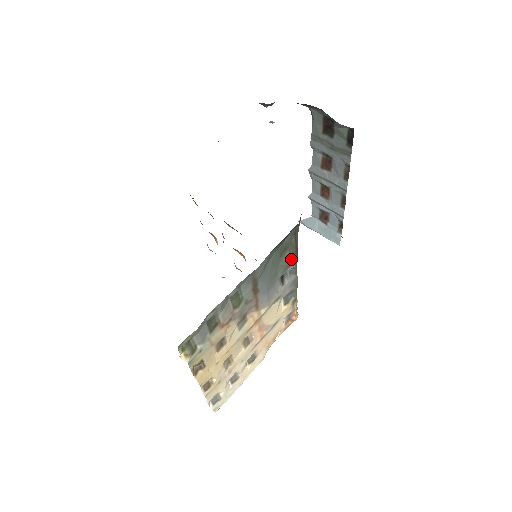
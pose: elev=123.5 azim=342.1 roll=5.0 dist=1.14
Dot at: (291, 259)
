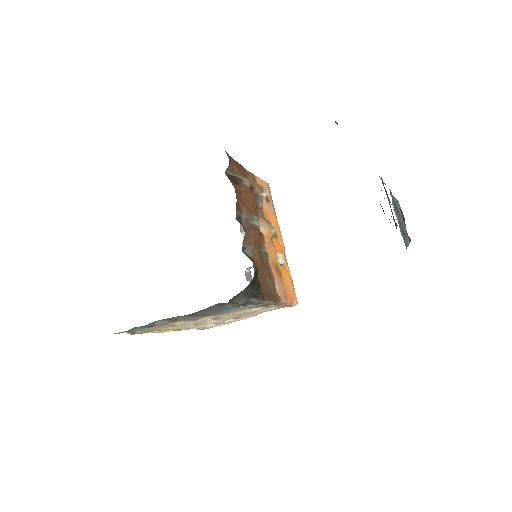
Dot at: occluded
